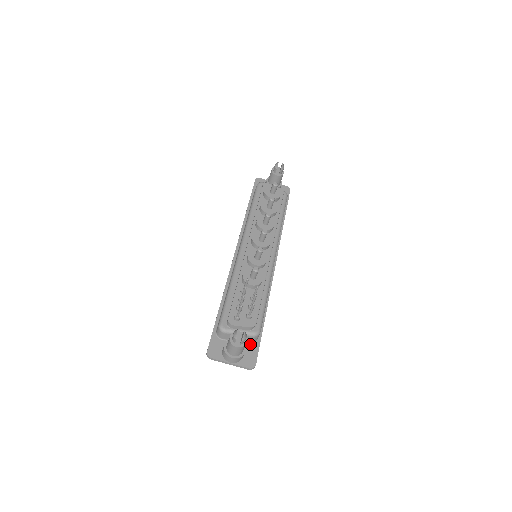
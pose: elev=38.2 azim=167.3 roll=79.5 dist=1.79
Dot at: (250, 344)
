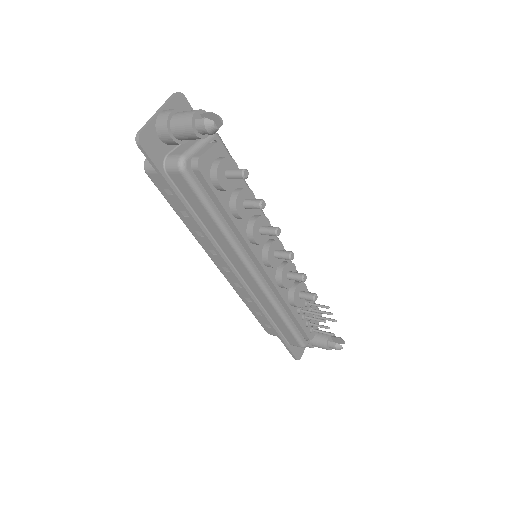
Dot at: occluded
